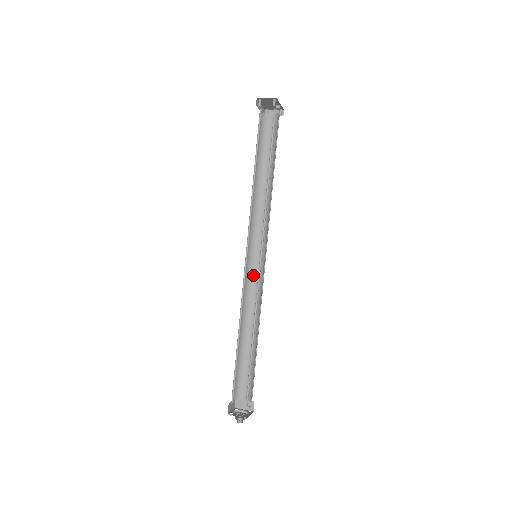
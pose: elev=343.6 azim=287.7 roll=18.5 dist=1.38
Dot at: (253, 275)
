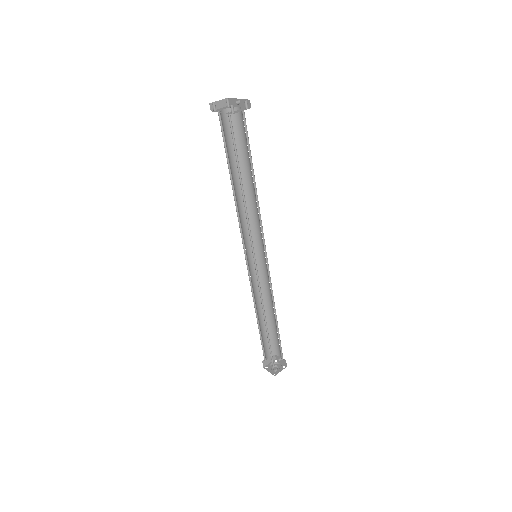
Dot at: (251, 271)
